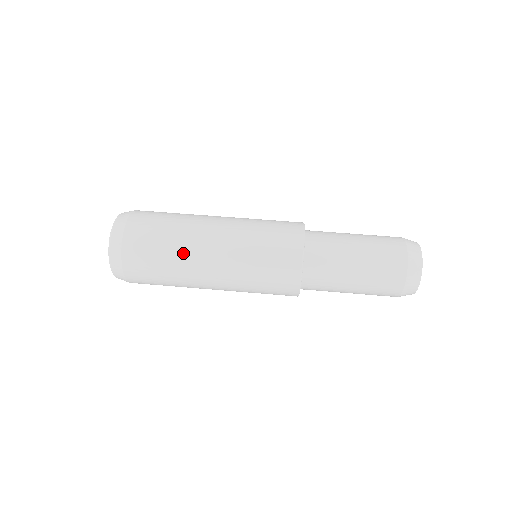
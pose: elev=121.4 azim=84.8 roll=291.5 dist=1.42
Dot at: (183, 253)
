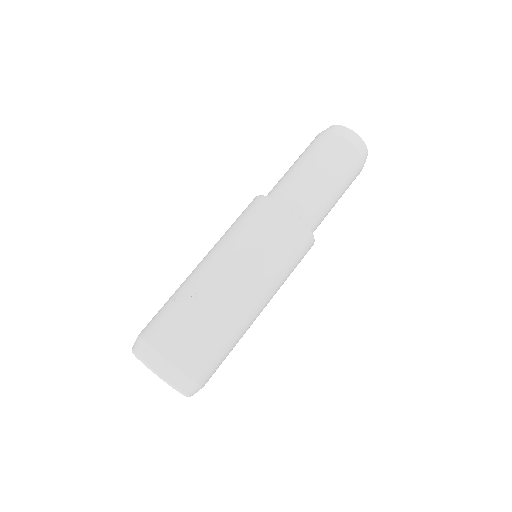
Dot at: (242, 331)
